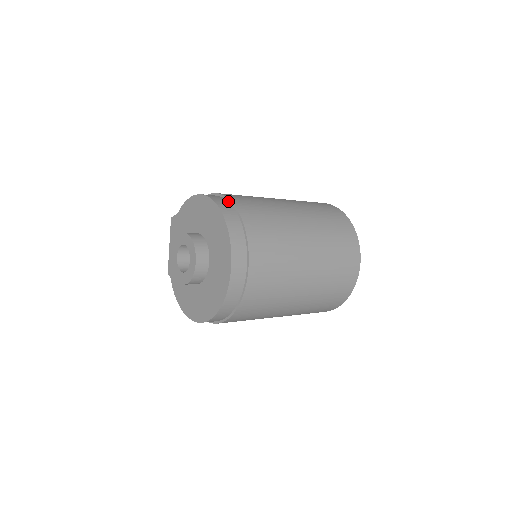
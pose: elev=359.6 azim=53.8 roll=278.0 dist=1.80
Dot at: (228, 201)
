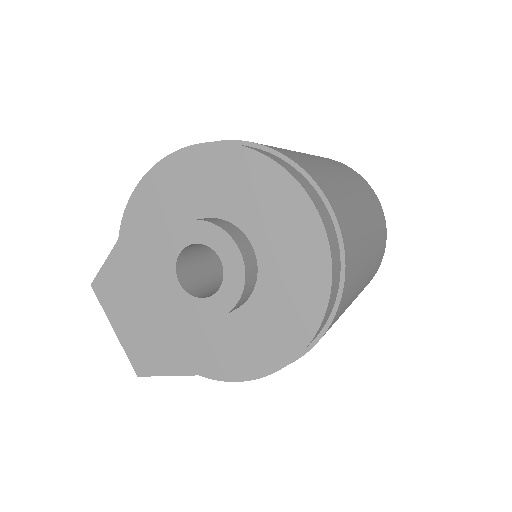
Dot at: occluded
